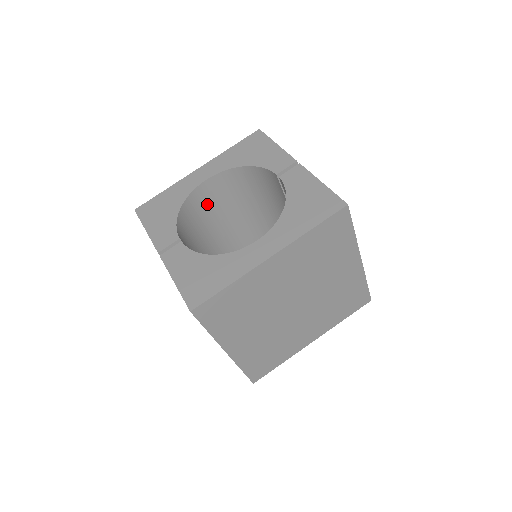
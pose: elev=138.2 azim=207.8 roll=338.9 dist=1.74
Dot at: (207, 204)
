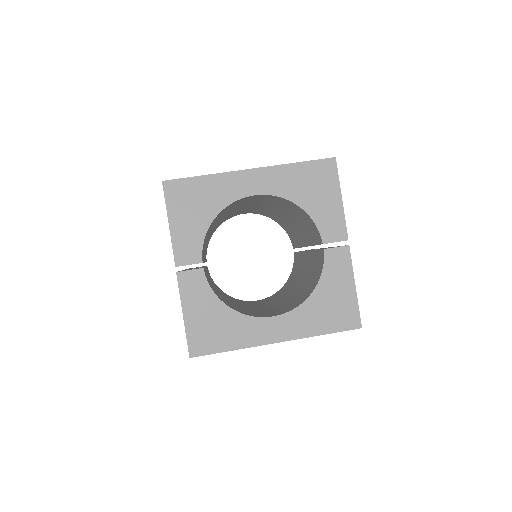
Dot at: (239, 202)
